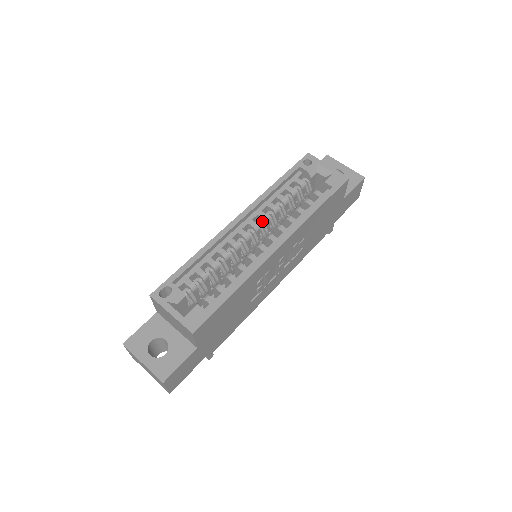
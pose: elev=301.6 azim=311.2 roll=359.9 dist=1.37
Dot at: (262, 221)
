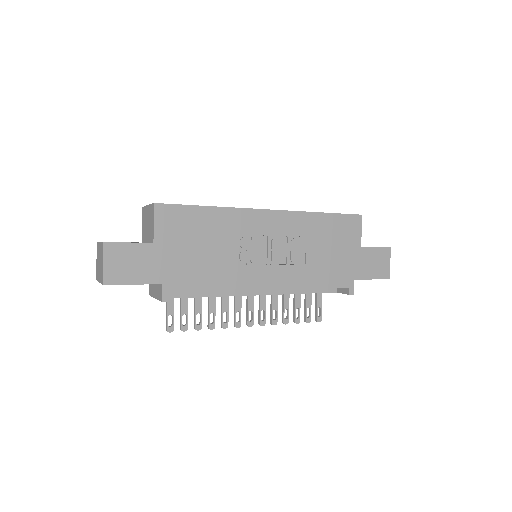
Dot at: occluded
